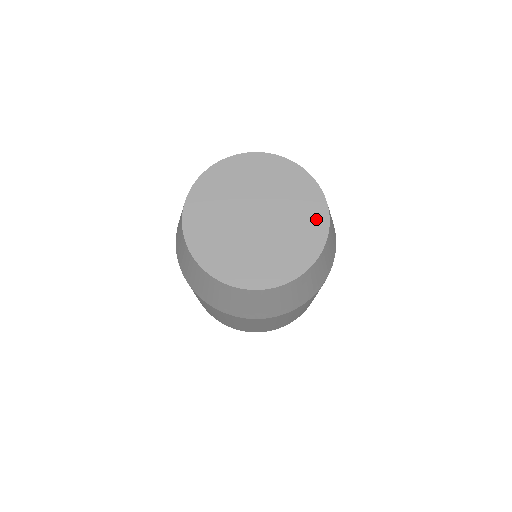
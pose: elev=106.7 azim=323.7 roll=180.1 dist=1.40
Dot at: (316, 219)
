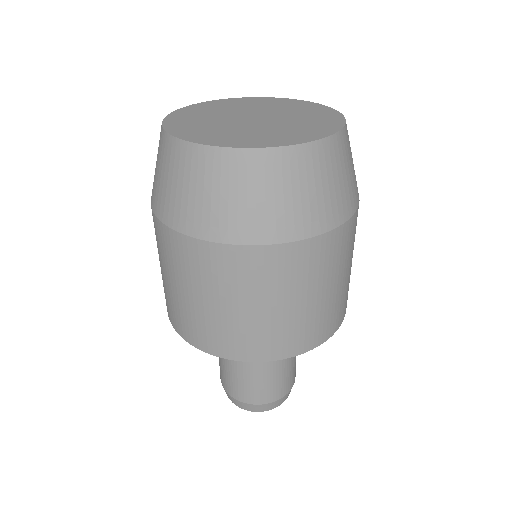
Dot at: (302, 136)
